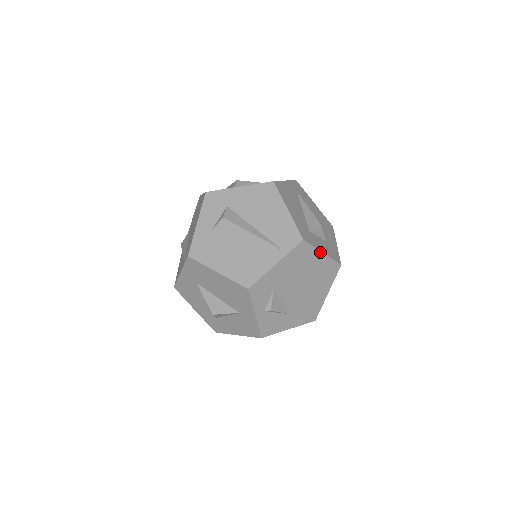
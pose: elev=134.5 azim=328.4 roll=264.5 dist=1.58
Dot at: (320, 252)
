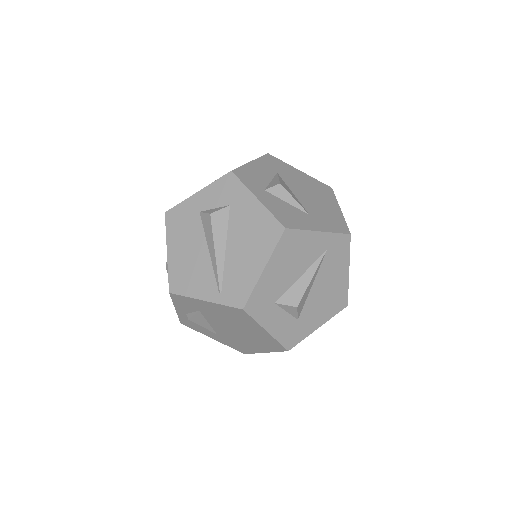
Dot at: (263, 328)
